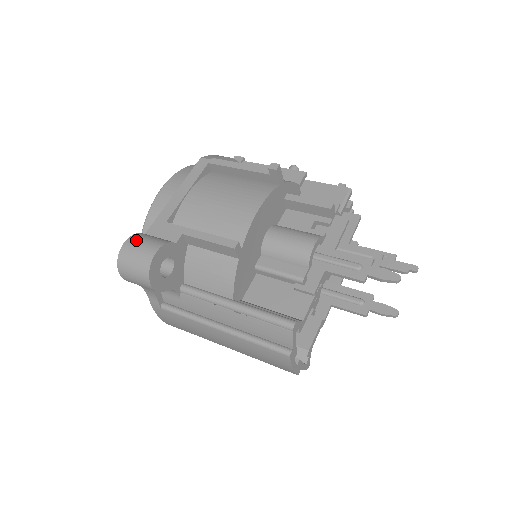
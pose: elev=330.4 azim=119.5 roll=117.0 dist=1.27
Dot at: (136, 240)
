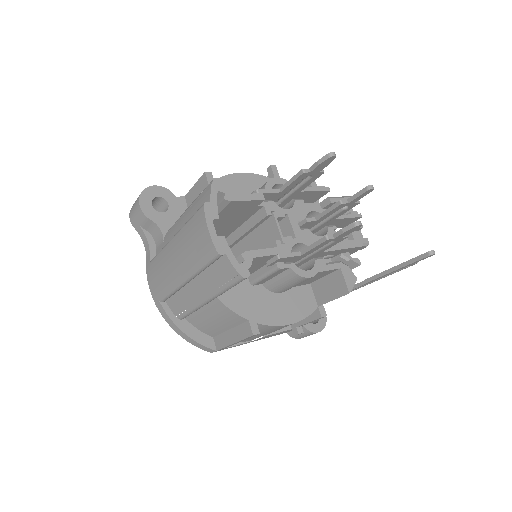
Dot at: occluded
